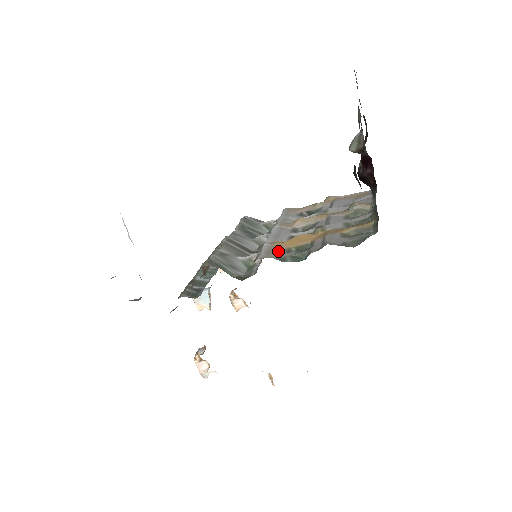
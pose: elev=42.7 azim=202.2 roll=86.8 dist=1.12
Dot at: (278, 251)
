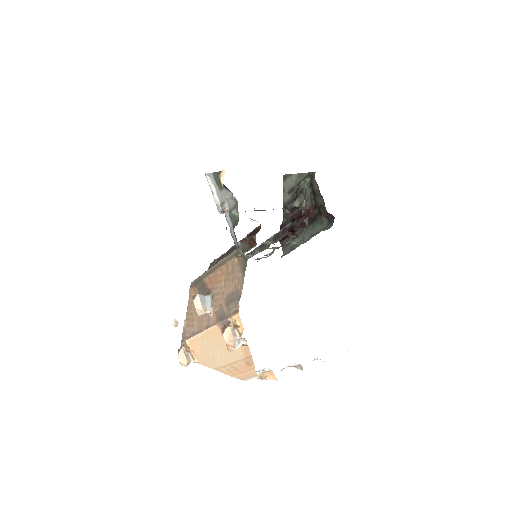
Dot at: occluded
